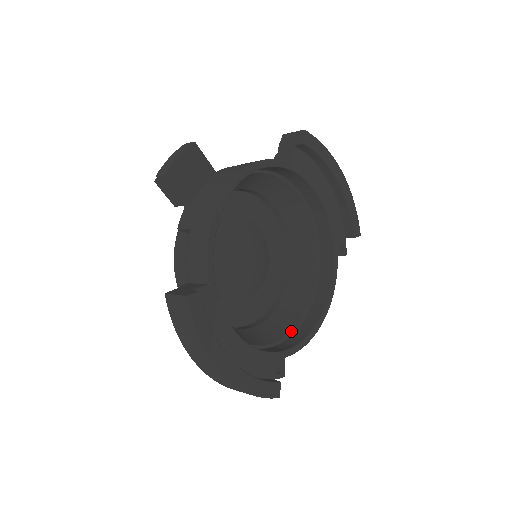
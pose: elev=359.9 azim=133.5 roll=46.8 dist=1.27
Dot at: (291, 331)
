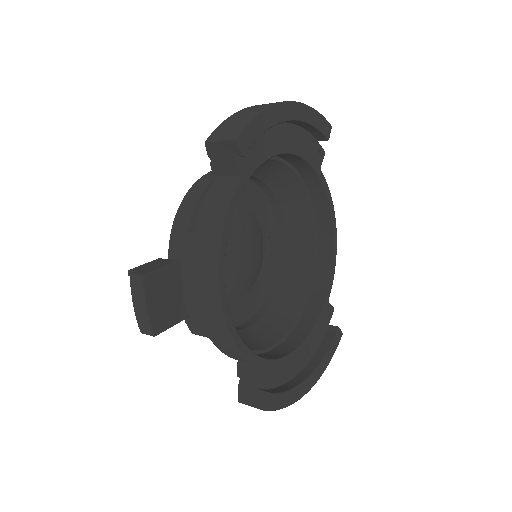
Dot at: (314, 262)
